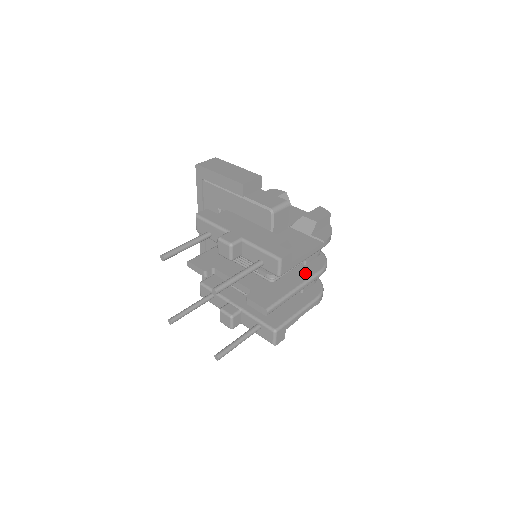
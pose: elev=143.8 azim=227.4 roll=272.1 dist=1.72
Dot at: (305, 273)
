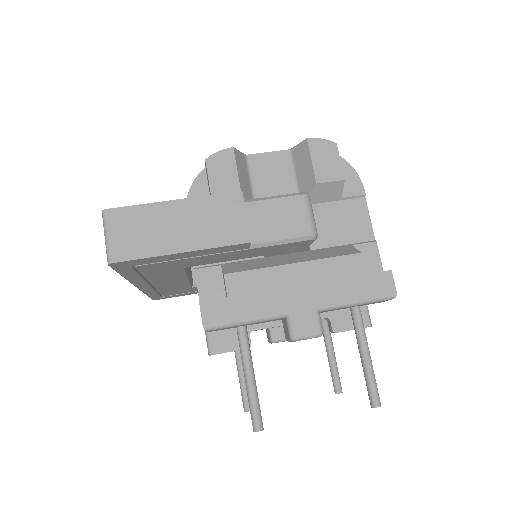
Dot at: occluded
